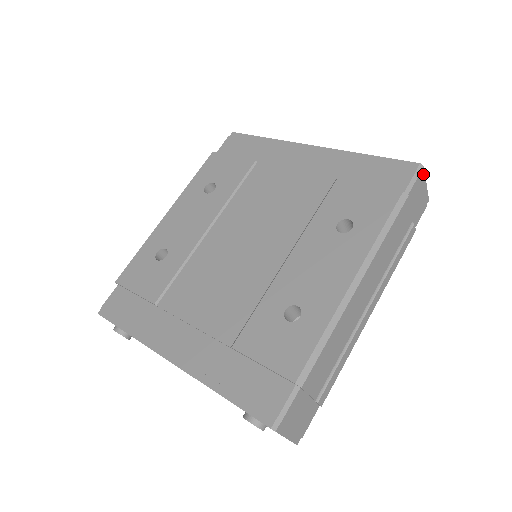
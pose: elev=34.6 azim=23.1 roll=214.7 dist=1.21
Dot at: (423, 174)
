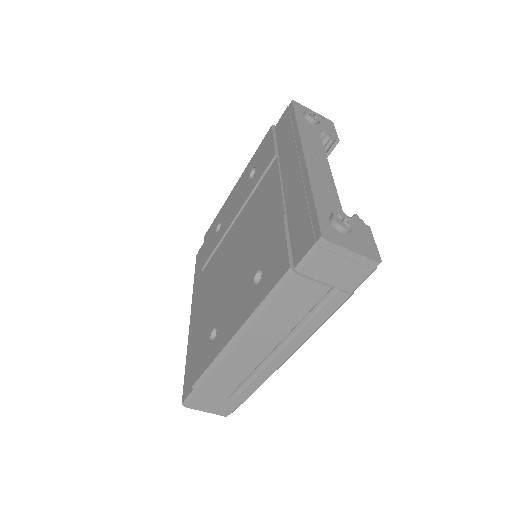
Dot at: (332, 246)
